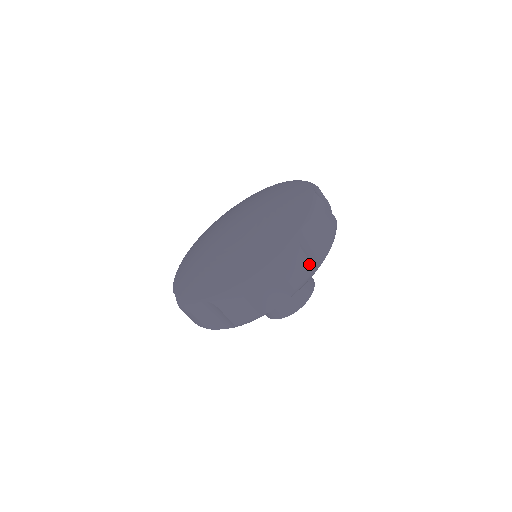
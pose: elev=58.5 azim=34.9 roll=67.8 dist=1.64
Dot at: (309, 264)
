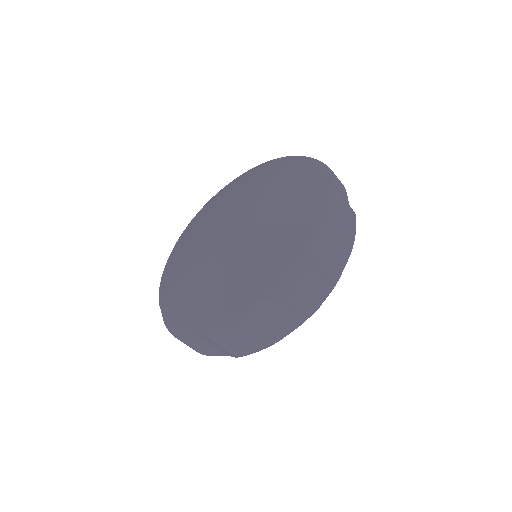
Dot at: (325, 283)
